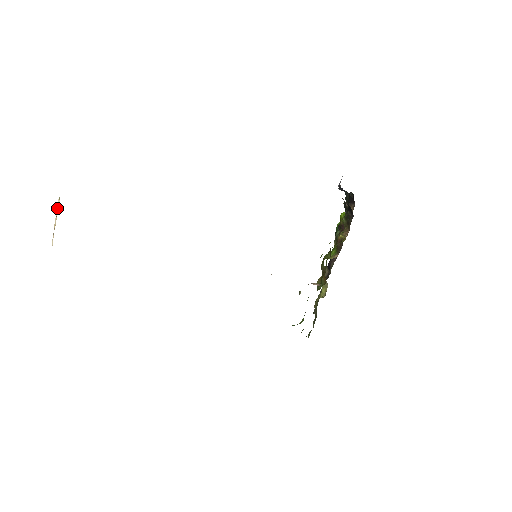
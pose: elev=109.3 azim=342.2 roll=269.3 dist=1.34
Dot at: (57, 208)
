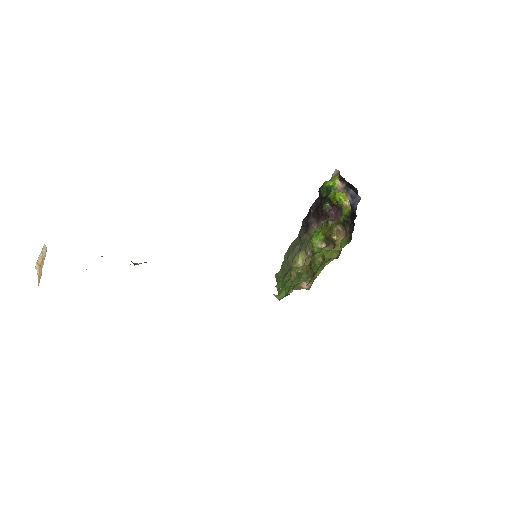
Dot at: (42, 251)
